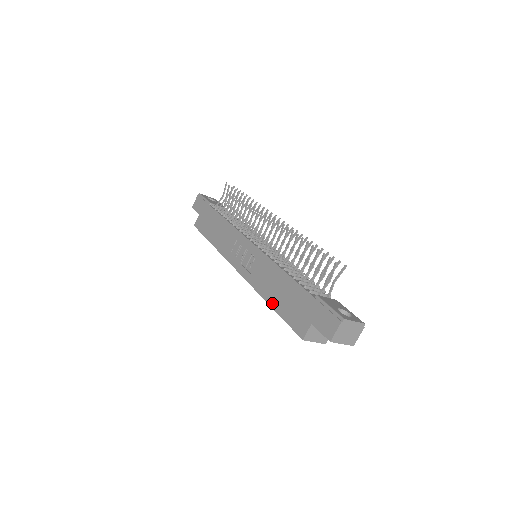
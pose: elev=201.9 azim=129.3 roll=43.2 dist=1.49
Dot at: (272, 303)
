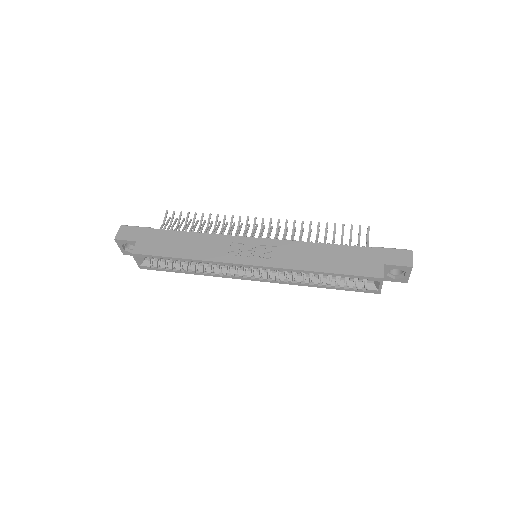
Dot at: (326, 269)
